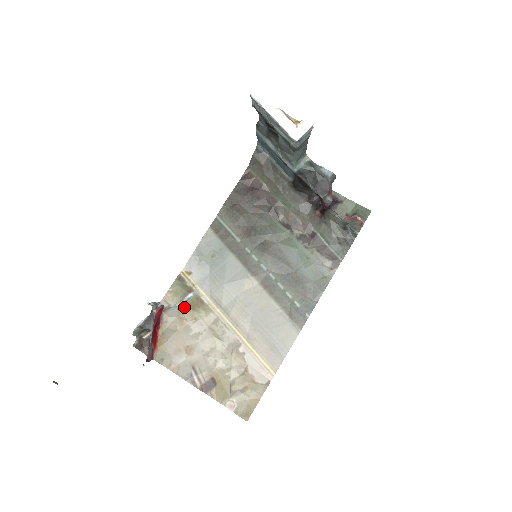
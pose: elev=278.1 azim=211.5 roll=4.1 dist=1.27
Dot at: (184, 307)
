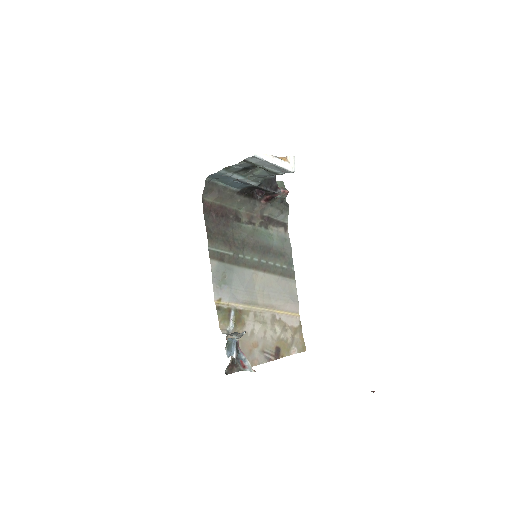
Dot at: (236, 323)
